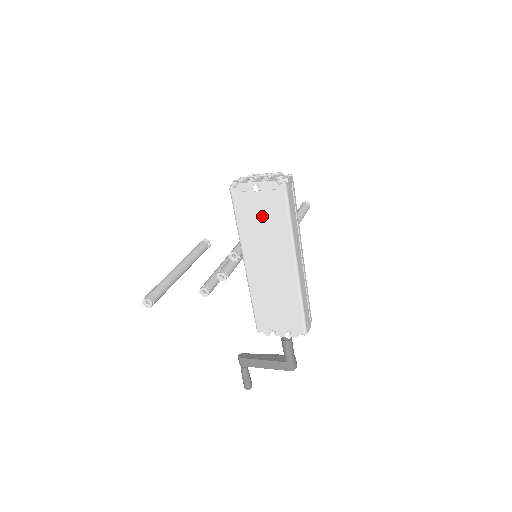
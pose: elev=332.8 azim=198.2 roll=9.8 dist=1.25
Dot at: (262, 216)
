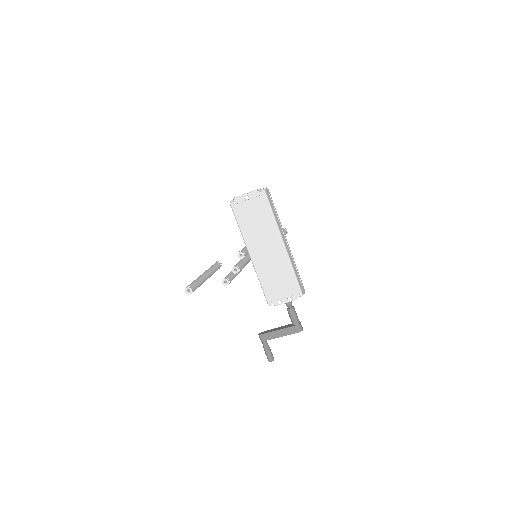
Dot at: (254, 216)
